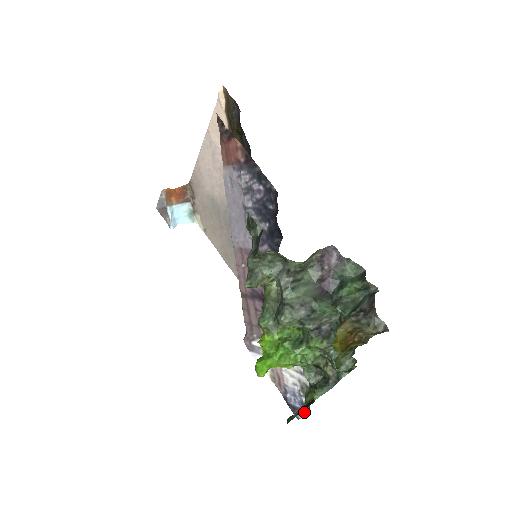
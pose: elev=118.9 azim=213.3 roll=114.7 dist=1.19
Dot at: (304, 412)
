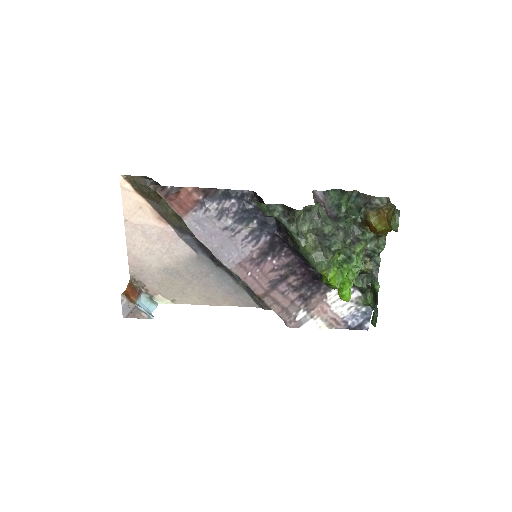
Dot at: (369, 318)
